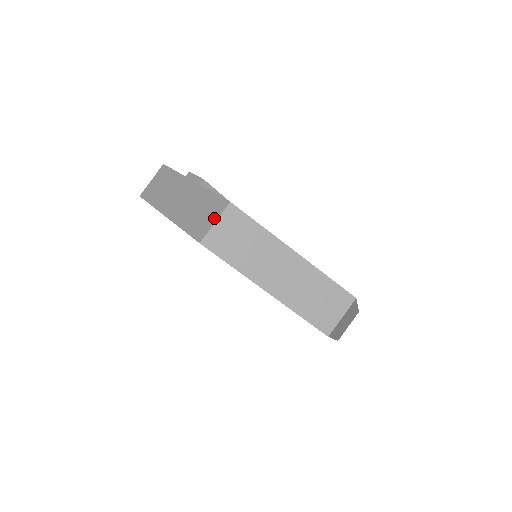
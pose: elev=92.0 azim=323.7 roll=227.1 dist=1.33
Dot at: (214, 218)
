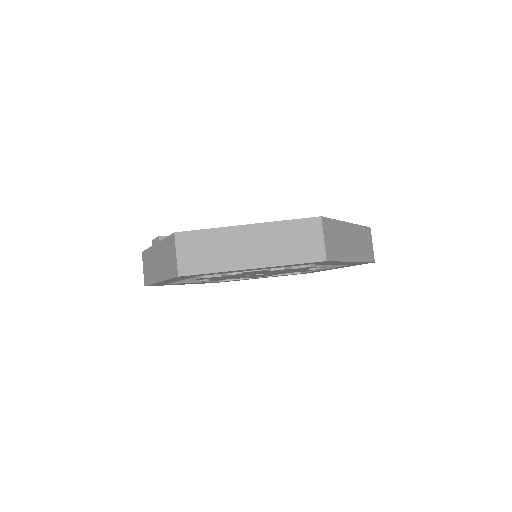
Dot at: (174, 252)
